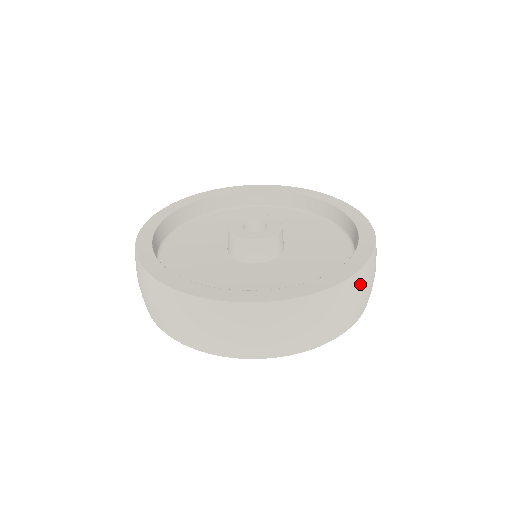
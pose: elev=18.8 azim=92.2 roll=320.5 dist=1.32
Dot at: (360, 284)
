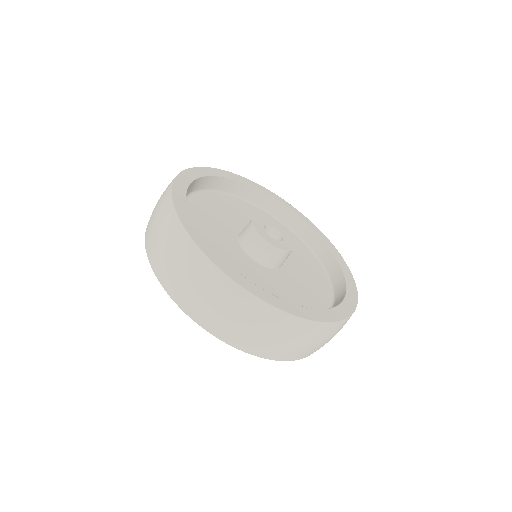
Dot at: (338, 329)
